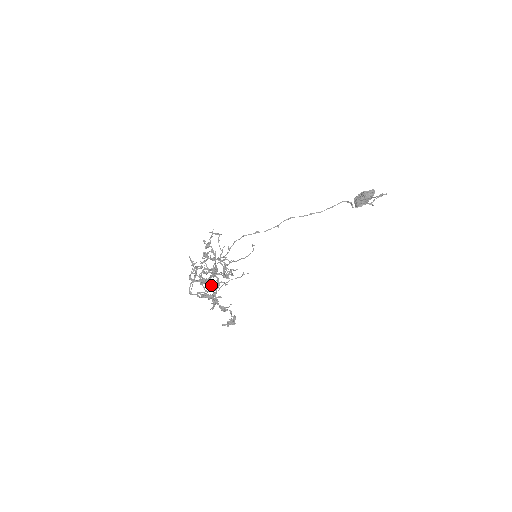
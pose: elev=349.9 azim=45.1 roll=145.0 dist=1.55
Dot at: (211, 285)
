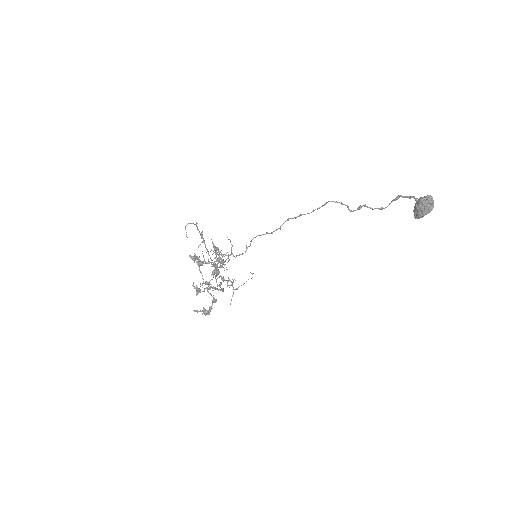
Dot at: (233, 281)
